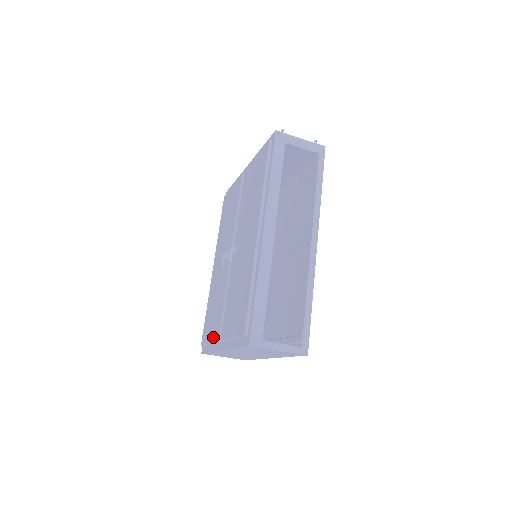
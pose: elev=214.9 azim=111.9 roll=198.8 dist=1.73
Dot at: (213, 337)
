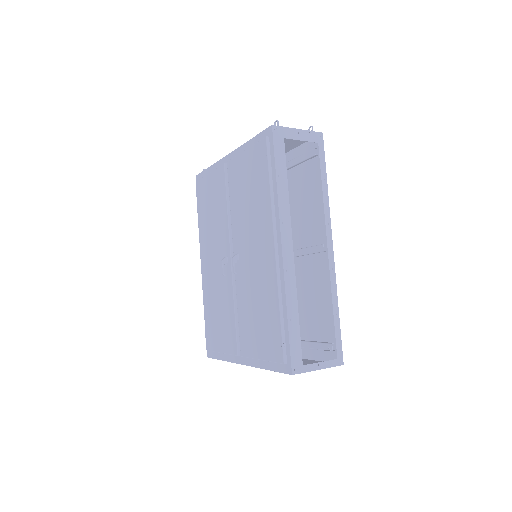
Dot at: (227, 348)
